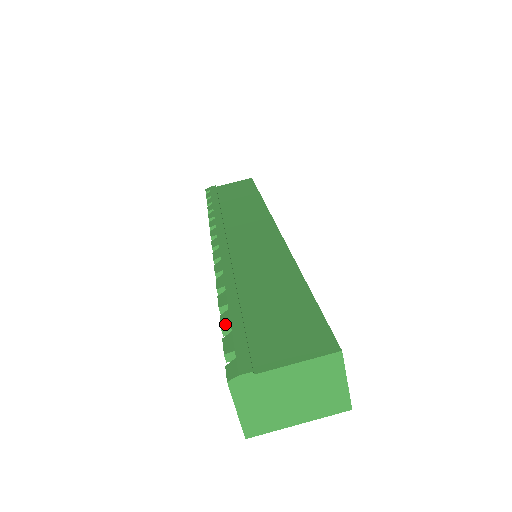
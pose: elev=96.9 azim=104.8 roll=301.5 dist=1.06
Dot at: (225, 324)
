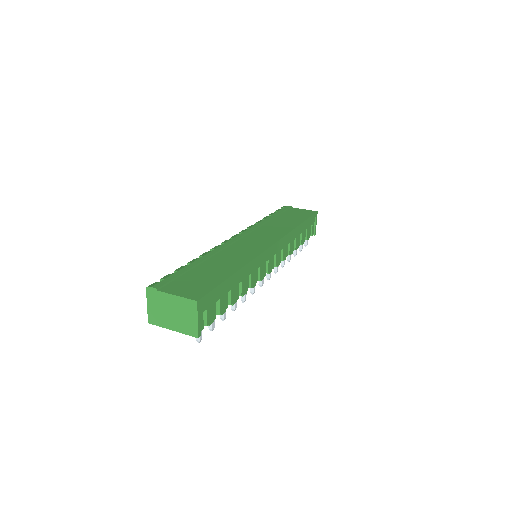
Dot at: (178, 269)
